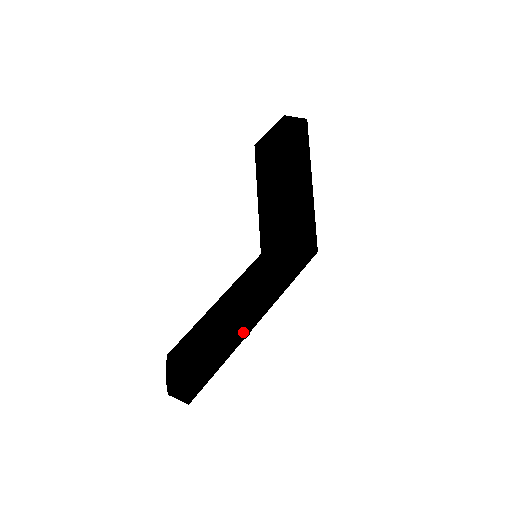
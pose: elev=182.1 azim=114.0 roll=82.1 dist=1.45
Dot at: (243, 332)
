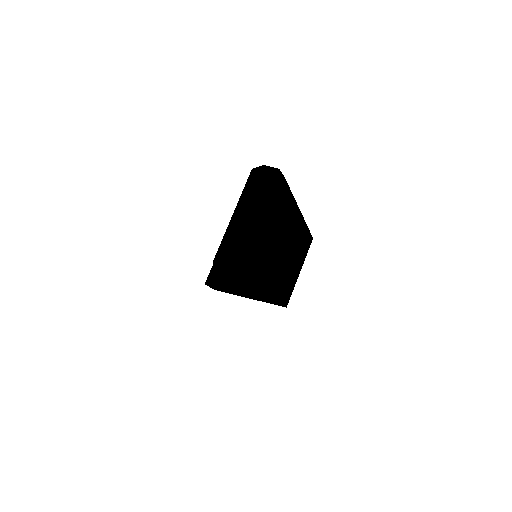
Dot at: (235, 294)
